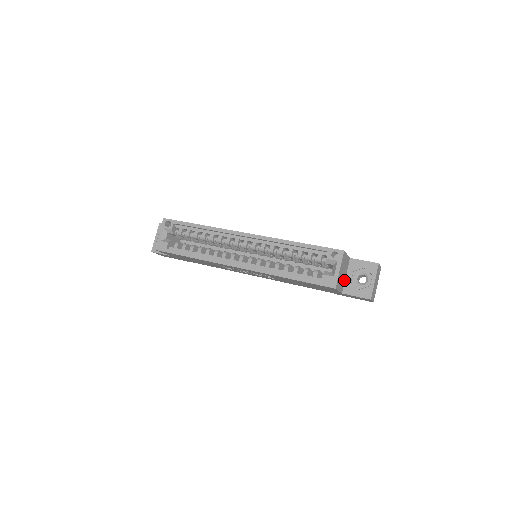
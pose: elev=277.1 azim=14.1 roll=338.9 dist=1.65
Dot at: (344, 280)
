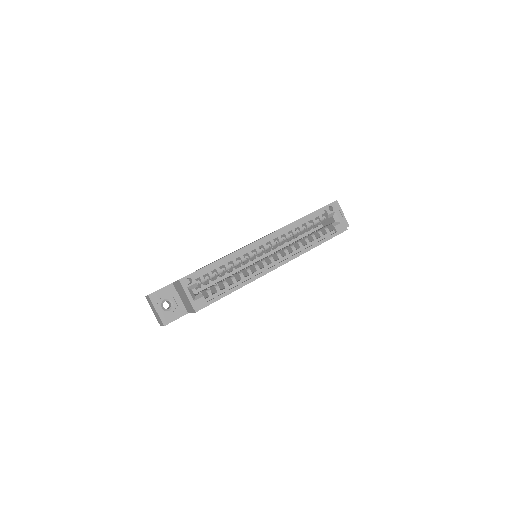
Dot at: occluded
